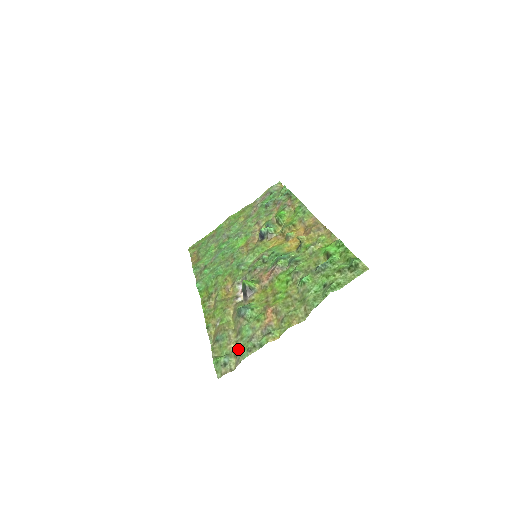
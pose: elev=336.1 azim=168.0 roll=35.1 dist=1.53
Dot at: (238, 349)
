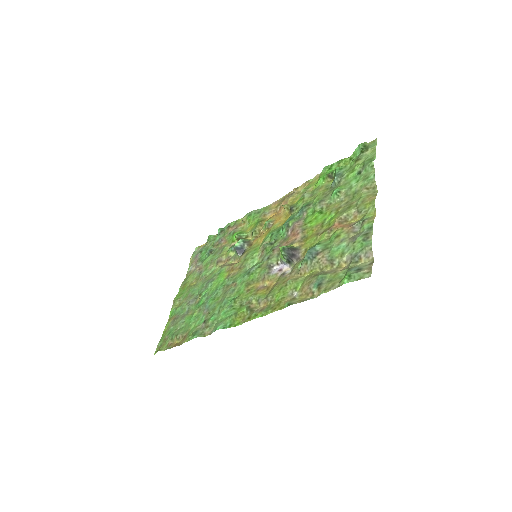
Dot at: (352, 256)
